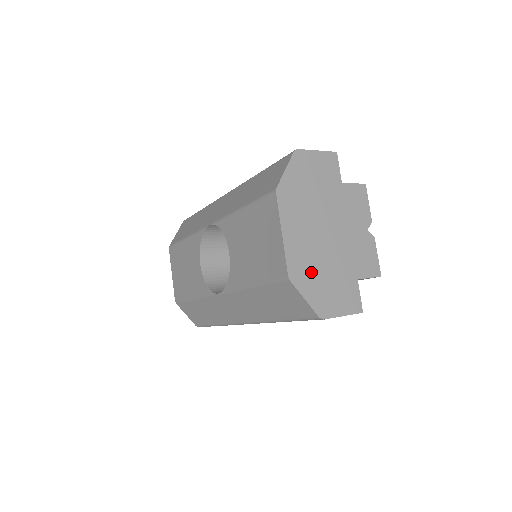
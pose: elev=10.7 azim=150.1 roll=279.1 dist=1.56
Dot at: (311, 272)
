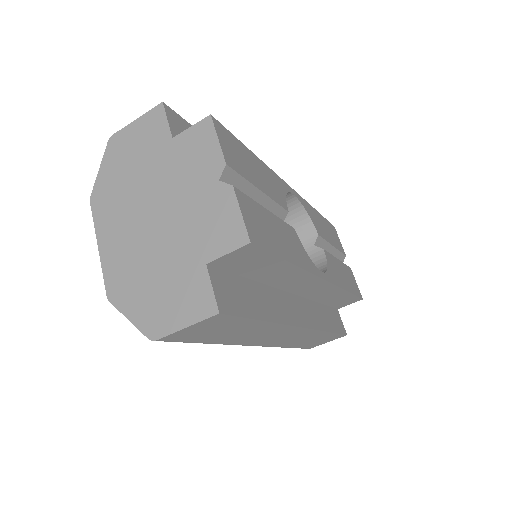
Dot at: (135, 280)
